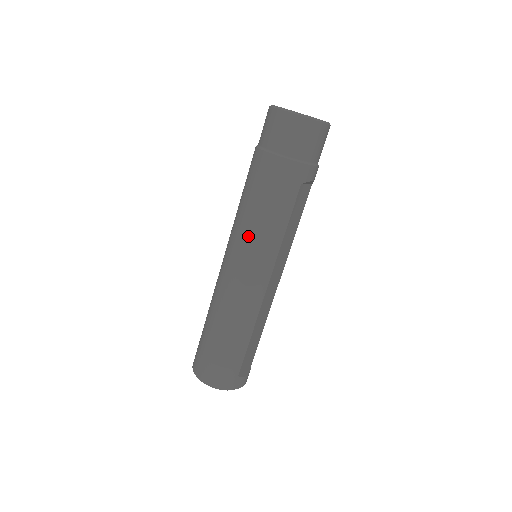
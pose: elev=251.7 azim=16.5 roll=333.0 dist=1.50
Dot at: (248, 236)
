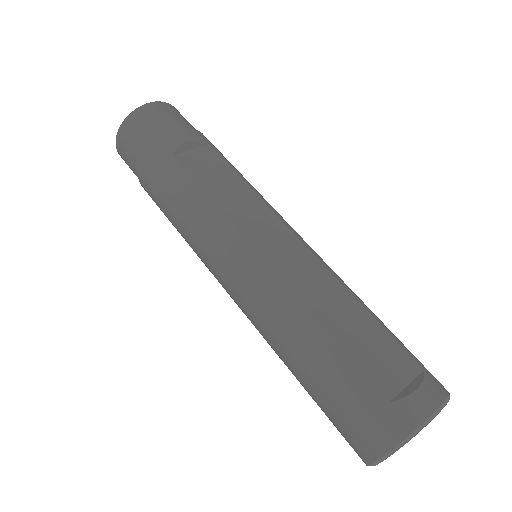
Dot at: (197, 249)
